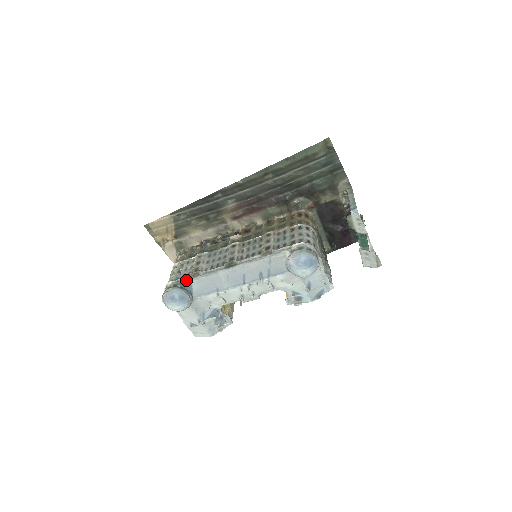
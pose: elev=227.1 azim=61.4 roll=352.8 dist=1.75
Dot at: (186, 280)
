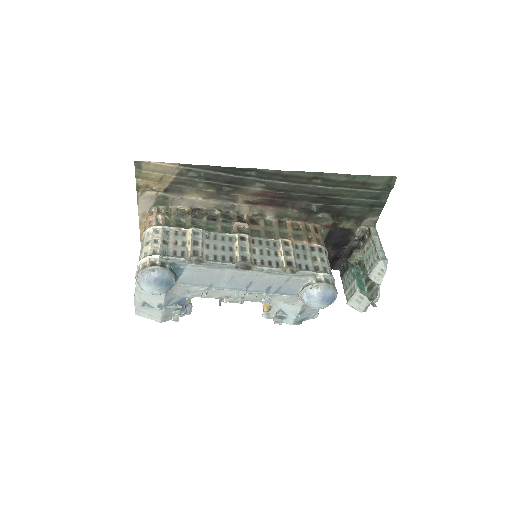
Dot at: (181, 263)
